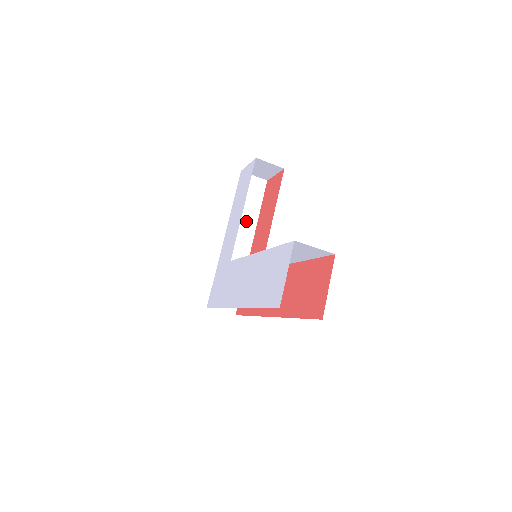
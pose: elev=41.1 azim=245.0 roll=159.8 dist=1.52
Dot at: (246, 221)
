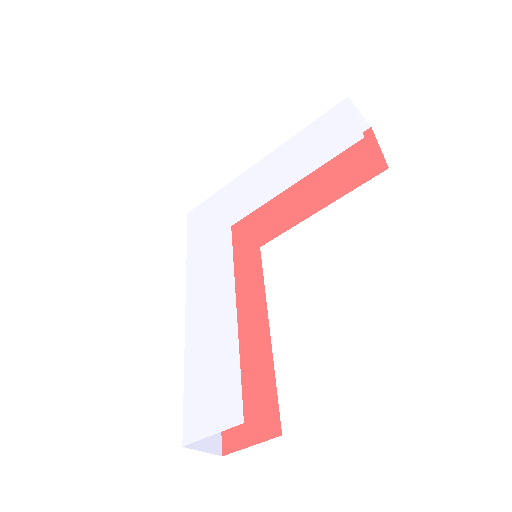
Dot at: occluded
